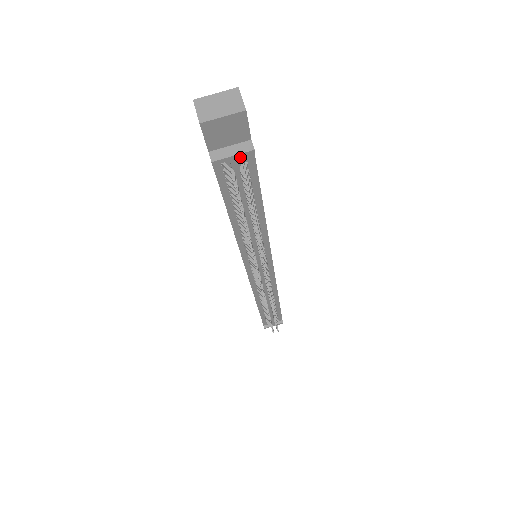
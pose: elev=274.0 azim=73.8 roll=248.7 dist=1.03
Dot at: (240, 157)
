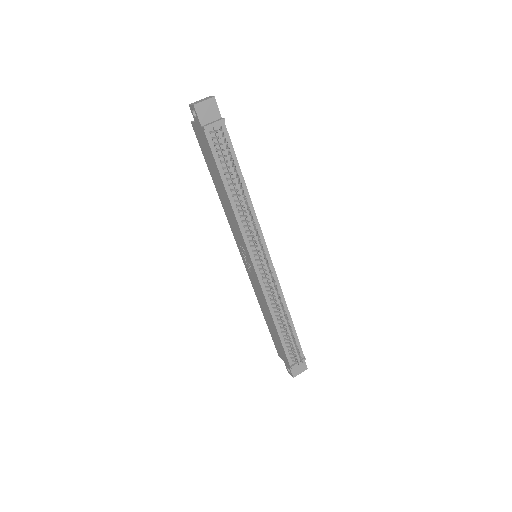
Dot at: (218, 124)
